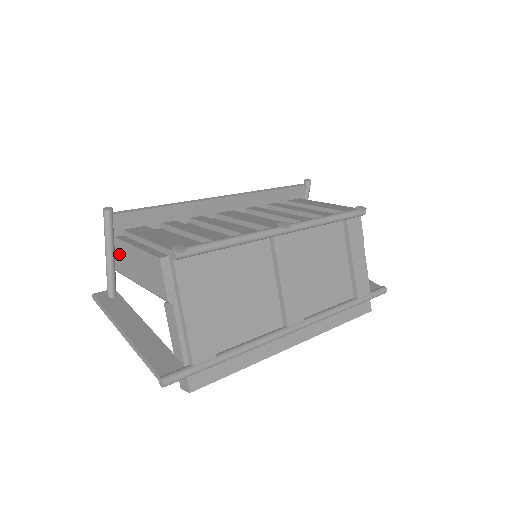
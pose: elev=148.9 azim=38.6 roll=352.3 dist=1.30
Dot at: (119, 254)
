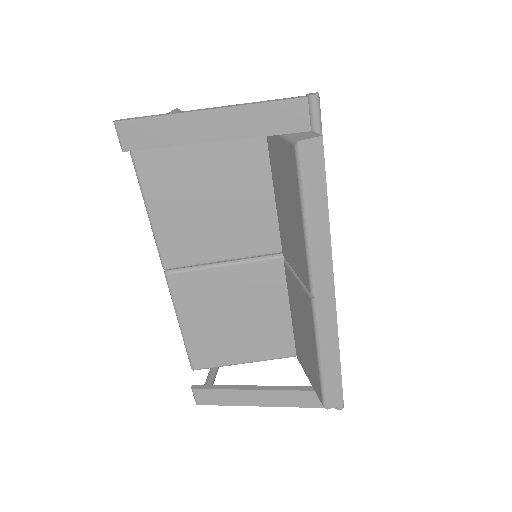
Dot at: occluded
